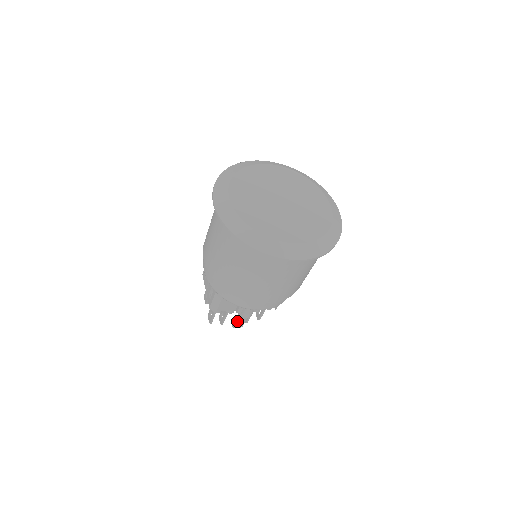
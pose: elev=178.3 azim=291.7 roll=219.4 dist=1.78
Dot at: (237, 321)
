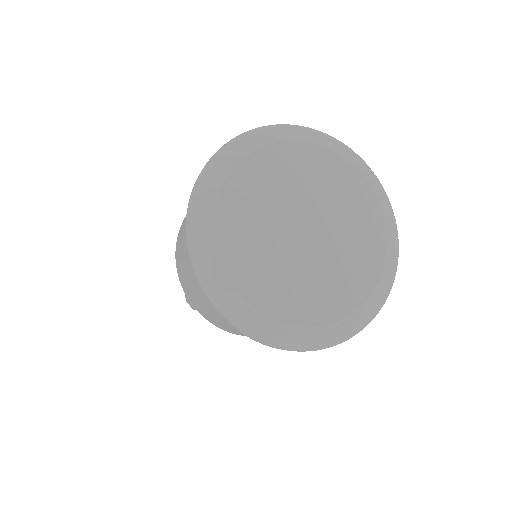
Dot at: occluded
